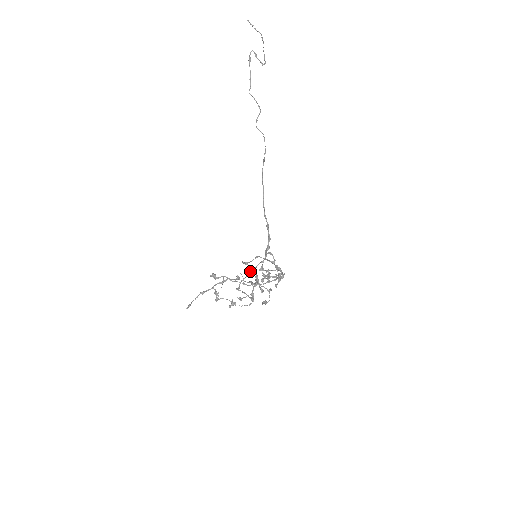
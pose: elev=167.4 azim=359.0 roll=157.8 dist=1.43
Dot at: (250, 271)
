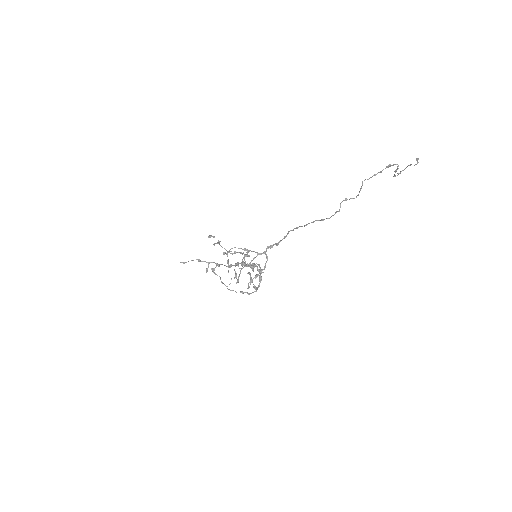
Dot at: (246, 249)
